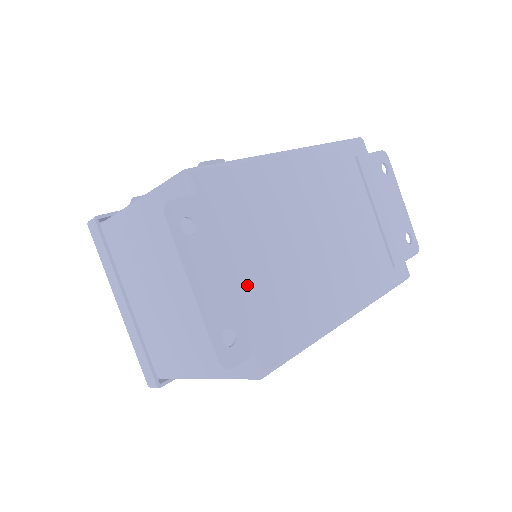
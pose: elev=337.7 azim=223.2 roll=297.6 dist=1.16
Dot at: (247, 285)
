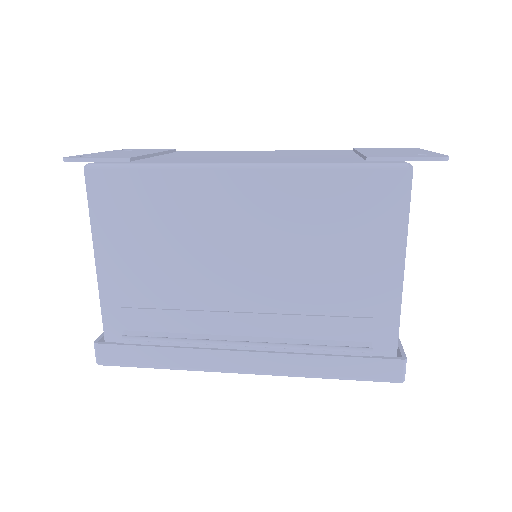
Dot at: occluded
